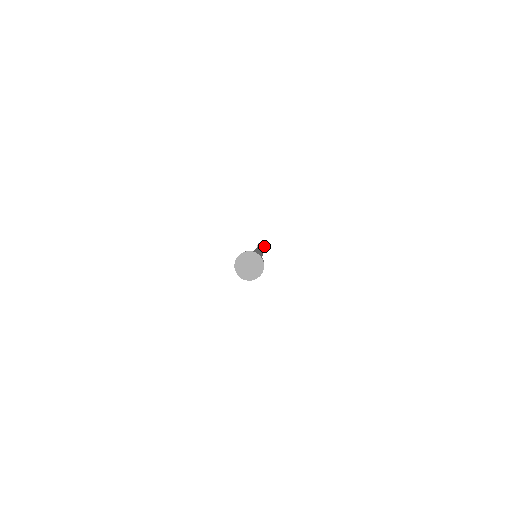
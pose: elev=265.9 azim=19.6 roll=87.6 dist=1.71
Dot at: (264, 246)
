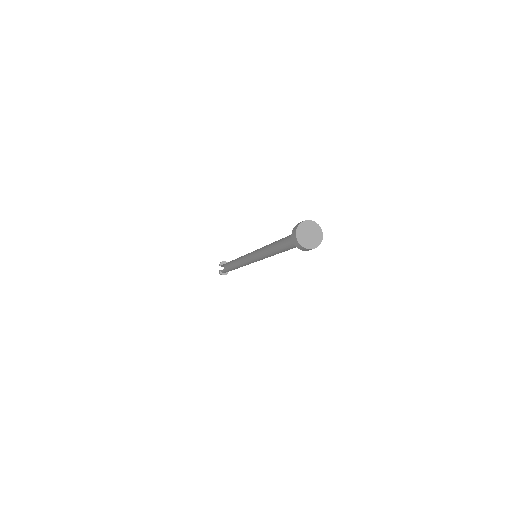
Dot at: occluded
